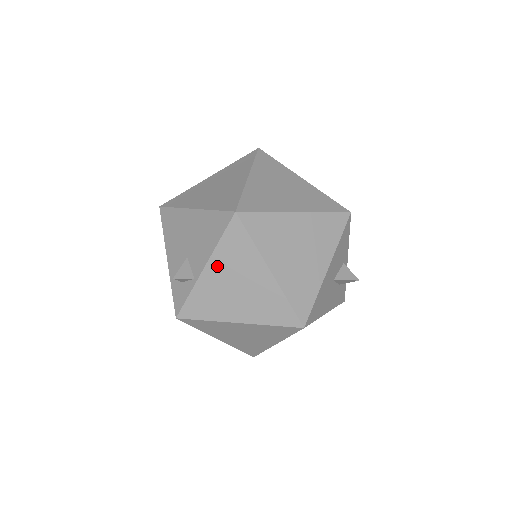
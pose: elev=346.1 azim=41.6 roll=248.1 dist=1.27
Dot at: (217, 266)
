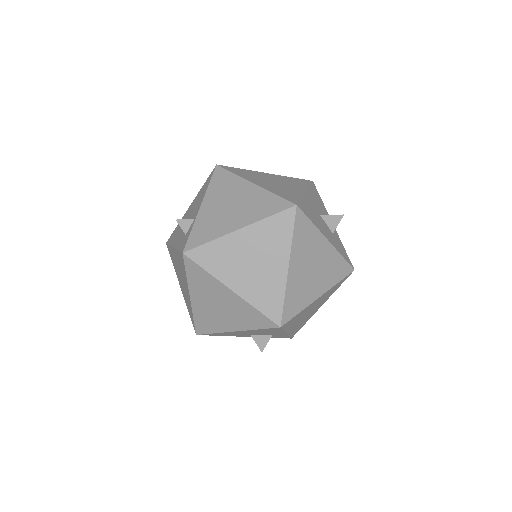
Dot at: (211, 200)
